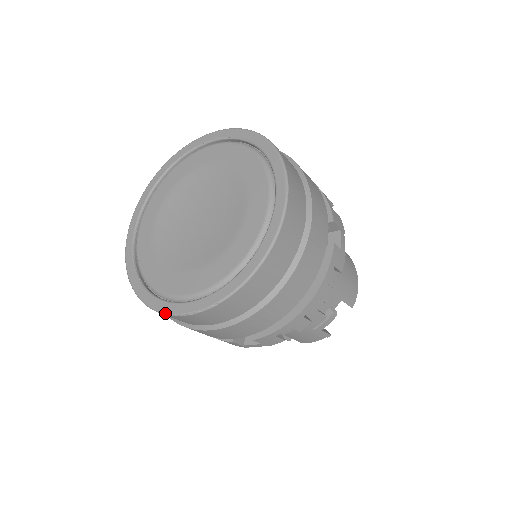
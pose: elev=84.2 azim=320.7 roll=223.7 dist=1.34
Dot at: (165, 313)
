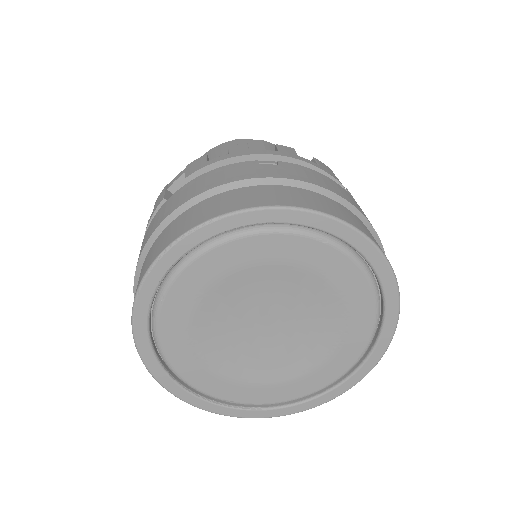
Dot at: occluded
